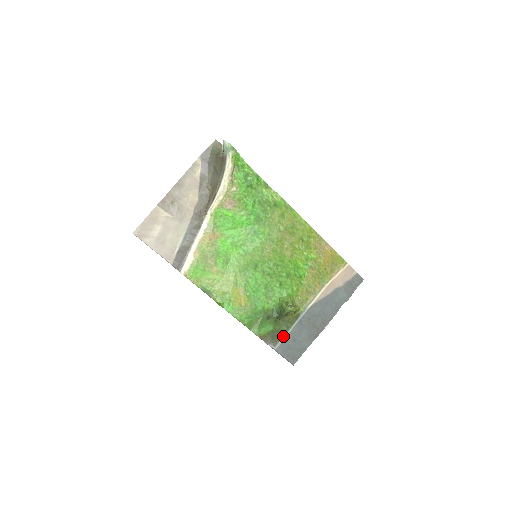
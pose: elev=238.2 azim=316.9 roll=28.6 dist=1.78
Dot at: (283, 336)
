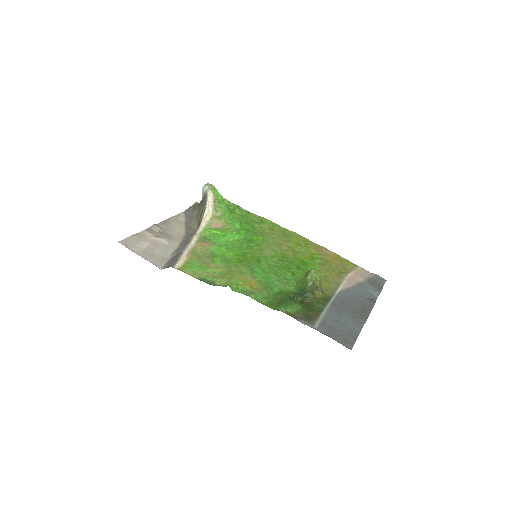
Dot at: (319, 316)
